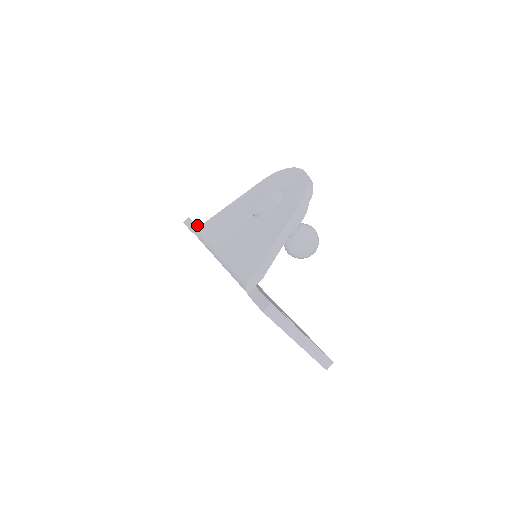
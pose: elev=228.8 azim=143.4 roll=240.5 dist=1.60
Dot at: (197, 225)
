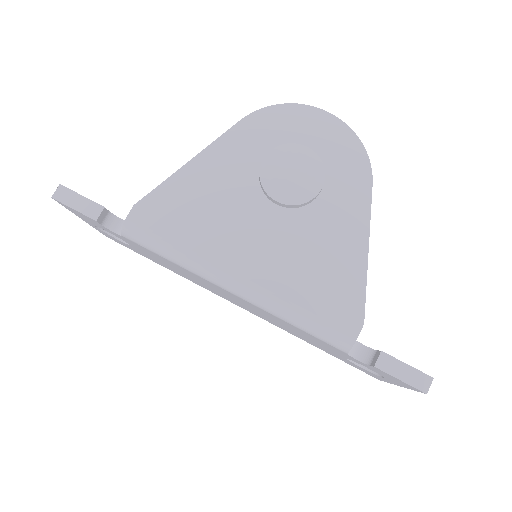
Dot at: occluded
